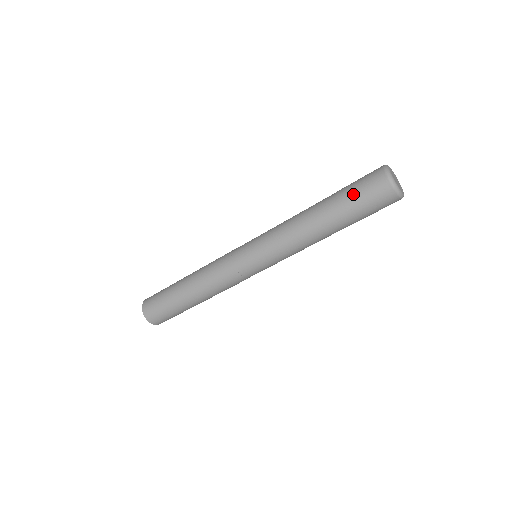
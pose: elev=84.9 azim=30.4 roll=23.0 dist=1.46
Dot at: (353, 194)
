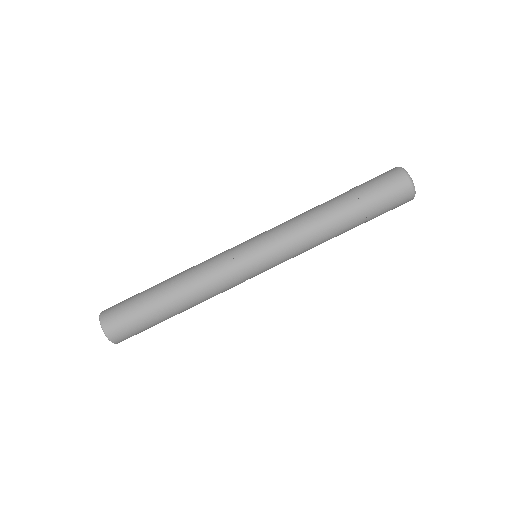
Dot at: (365, 182)
